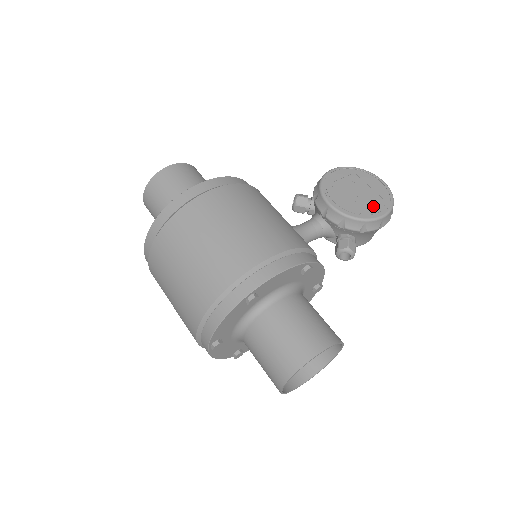
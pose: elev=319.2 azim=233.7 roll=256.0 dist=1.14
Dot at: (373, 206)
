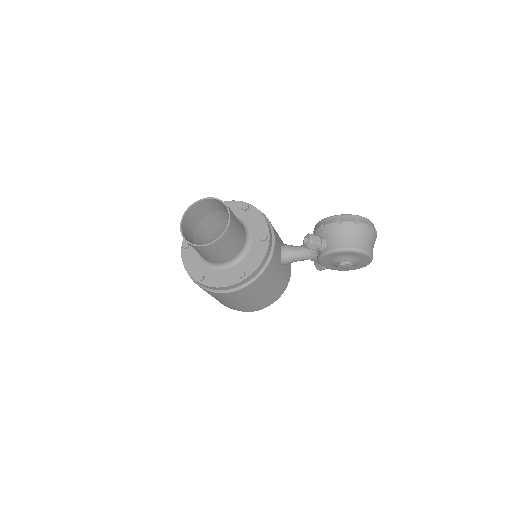
Dot at: occluded
